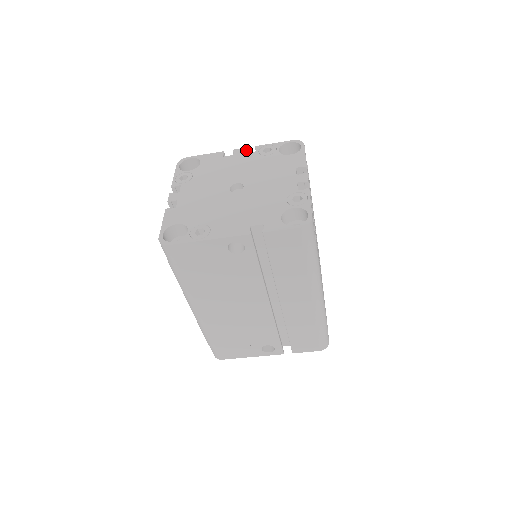
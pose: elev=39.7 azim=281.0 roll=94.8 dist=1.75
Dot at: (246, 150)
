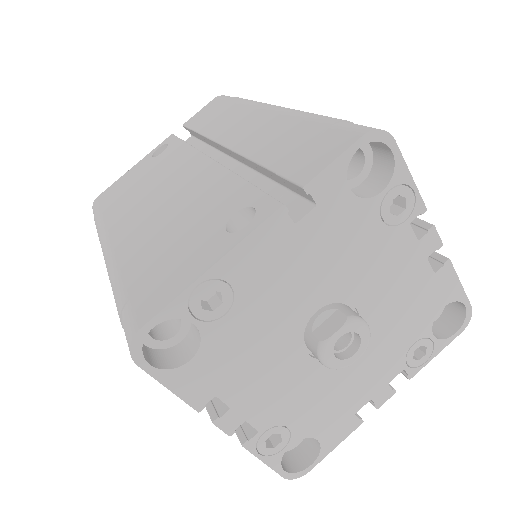
Dot at: occluded
